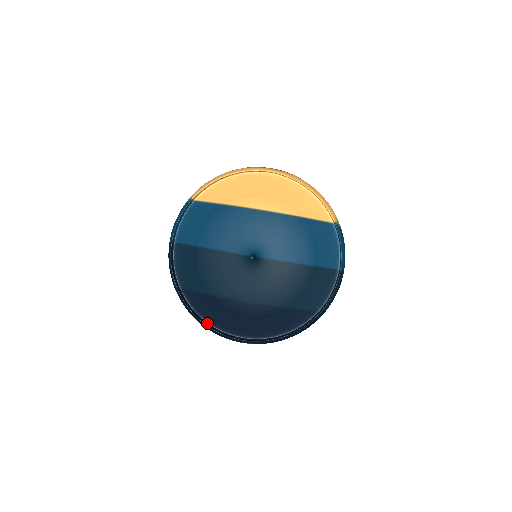
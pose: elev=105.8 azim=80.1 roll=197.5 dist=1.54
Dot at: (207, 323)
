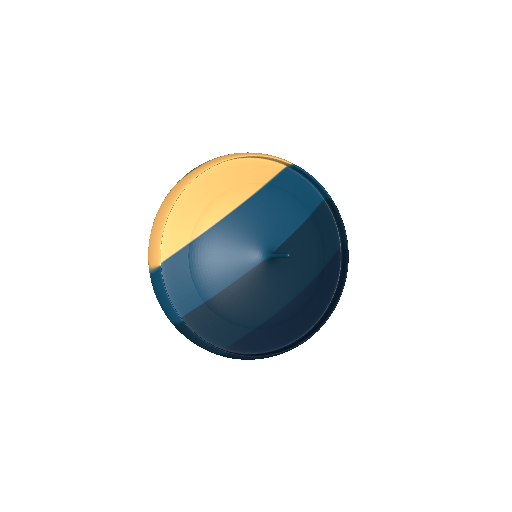
Dot at: (274, 351)
